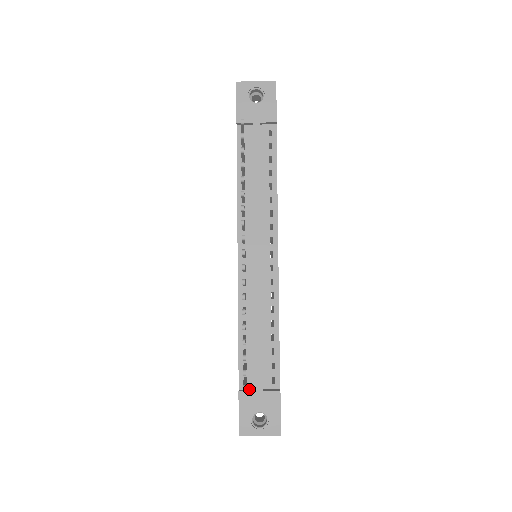
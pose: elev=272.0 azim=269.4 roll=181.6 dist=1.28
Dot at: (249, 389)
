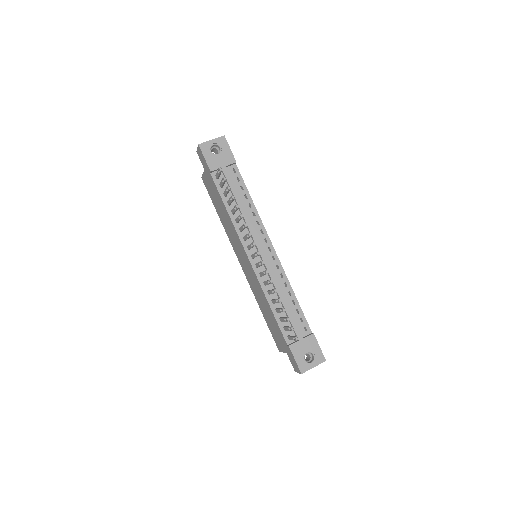
Dot at: (294, 342)
